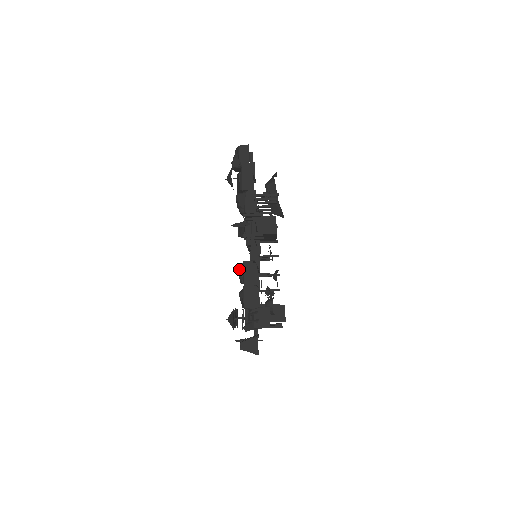
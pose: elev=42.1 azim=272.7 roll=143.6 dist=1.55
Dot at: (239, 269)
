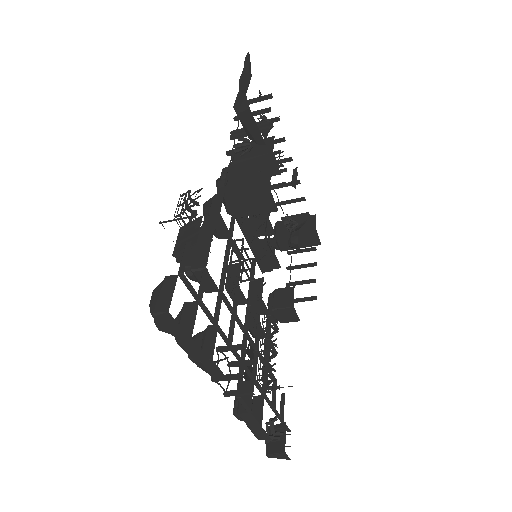
Dot at: occluded
